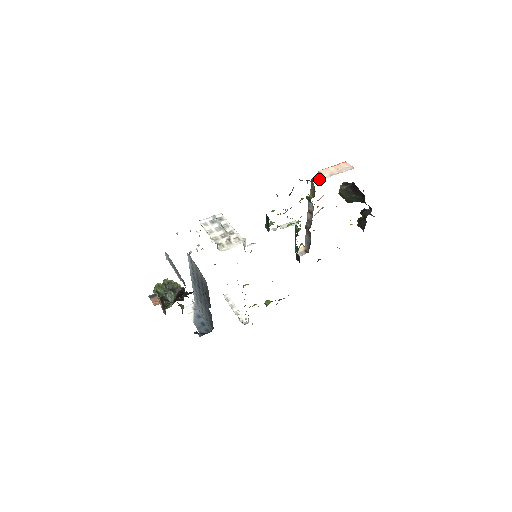
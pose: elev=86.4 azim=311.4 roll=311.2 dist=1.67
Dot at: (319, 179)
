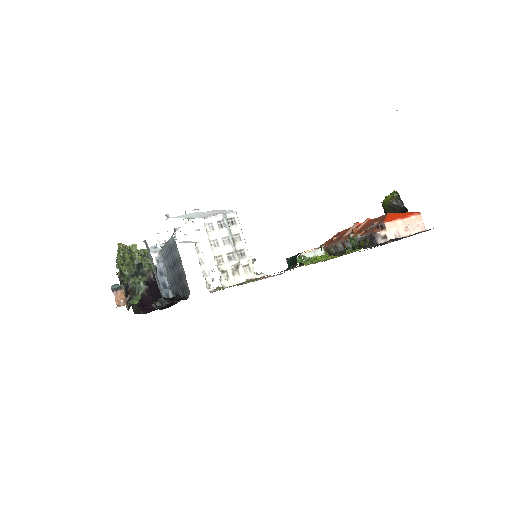
Dot at: (380, 240)
